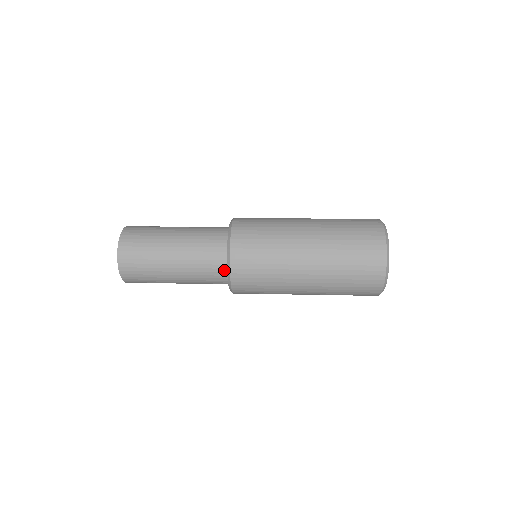
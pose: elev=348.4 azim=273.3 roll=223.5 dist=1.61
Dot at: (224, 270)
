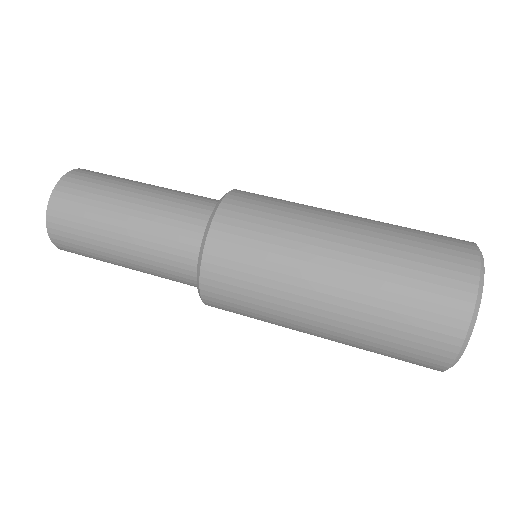
Dot at: (195, 263)
